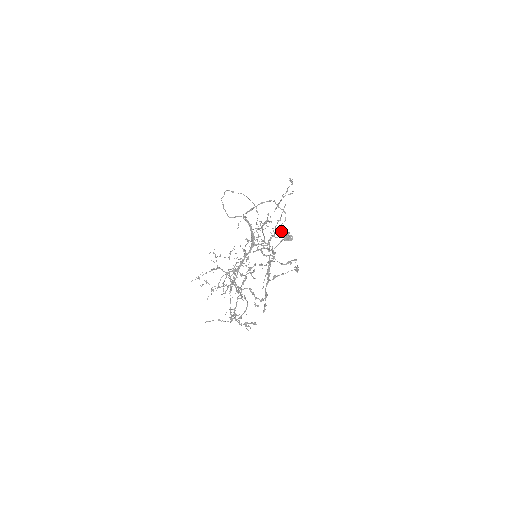
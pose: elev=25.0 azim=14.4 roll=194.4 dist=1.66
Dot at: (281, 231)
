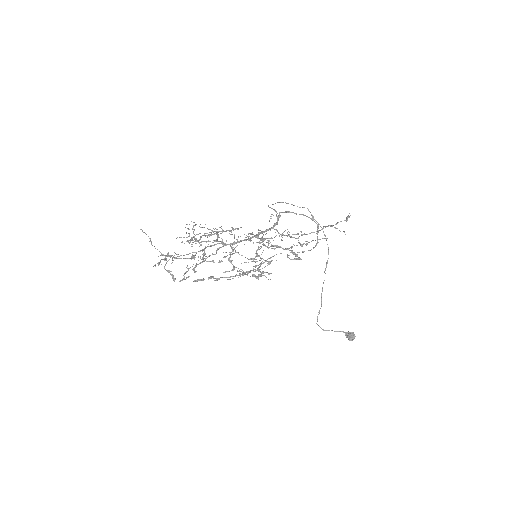
Dot at: (297, 255)
